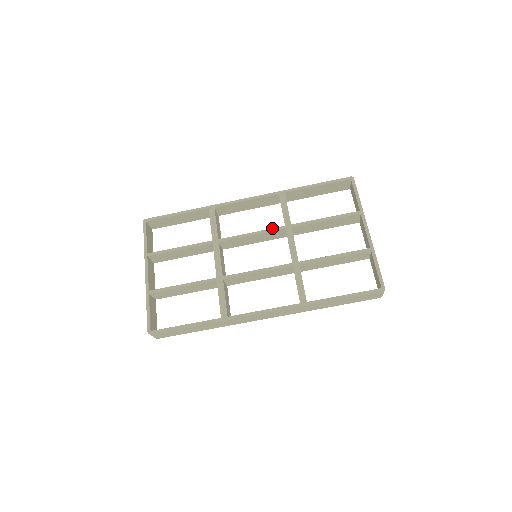
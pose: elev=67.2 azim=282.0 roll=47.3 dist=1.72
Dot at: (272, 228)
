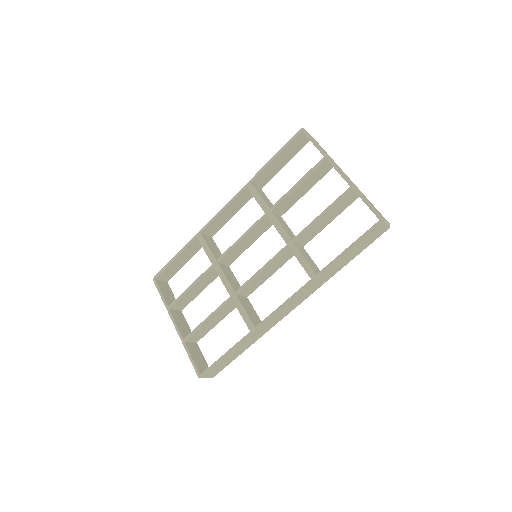
Dot at: (255, 222)
